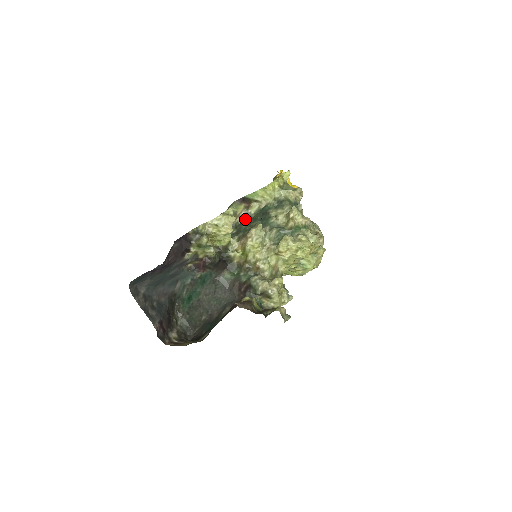
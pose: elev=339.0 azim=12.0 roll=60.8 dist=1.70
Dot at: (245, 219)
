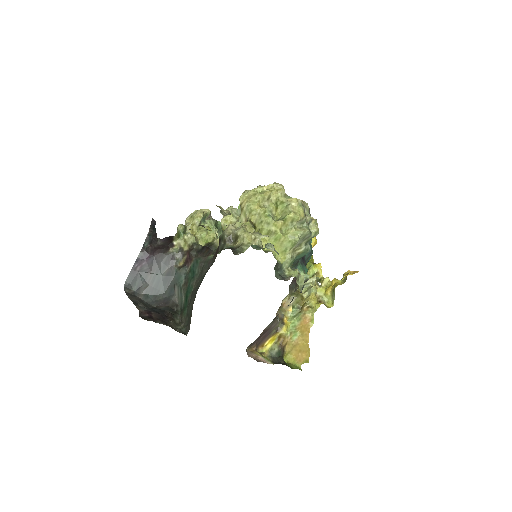
Dot at: occluded
